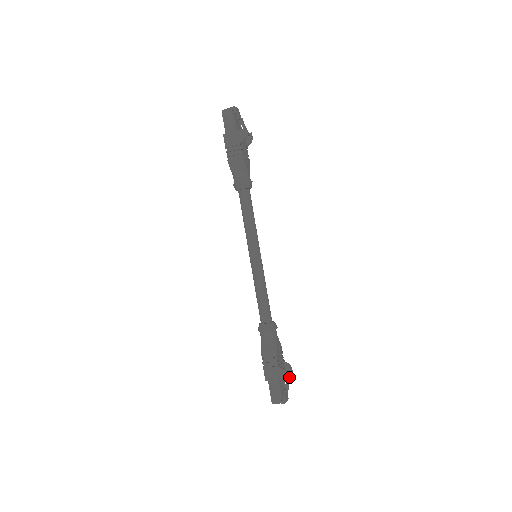
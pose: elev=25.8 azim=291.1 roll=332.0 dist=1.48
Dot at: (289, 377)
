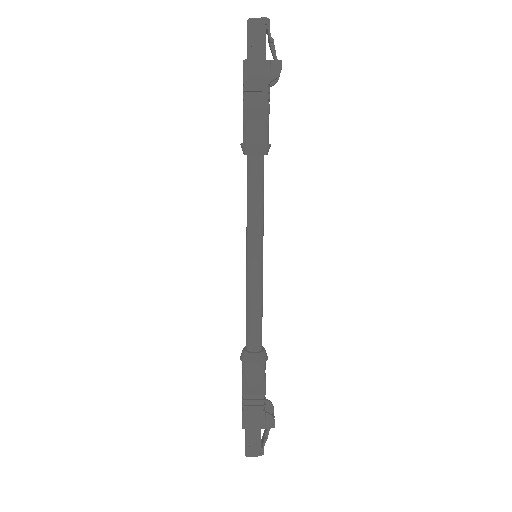
Dot at: occluded
